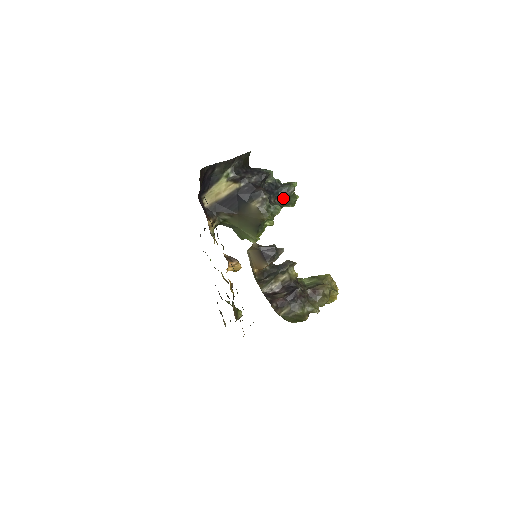
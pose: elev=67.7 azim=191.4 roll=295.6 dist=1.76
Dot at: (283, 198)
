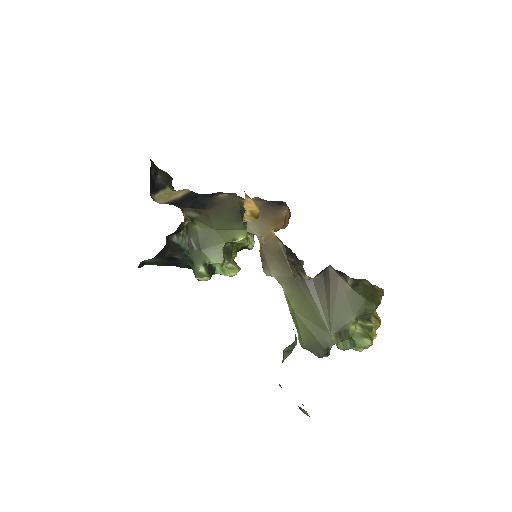
Dot at: occluded
